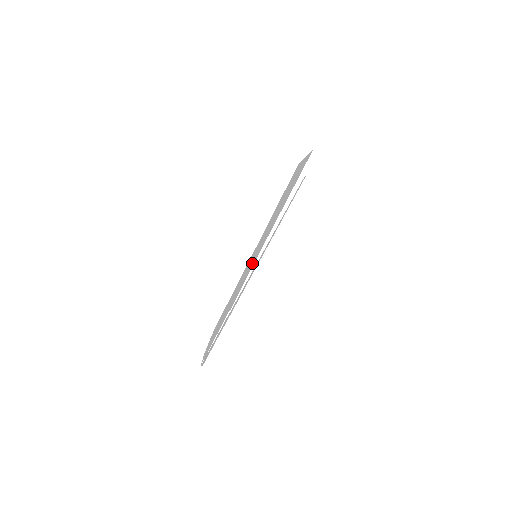
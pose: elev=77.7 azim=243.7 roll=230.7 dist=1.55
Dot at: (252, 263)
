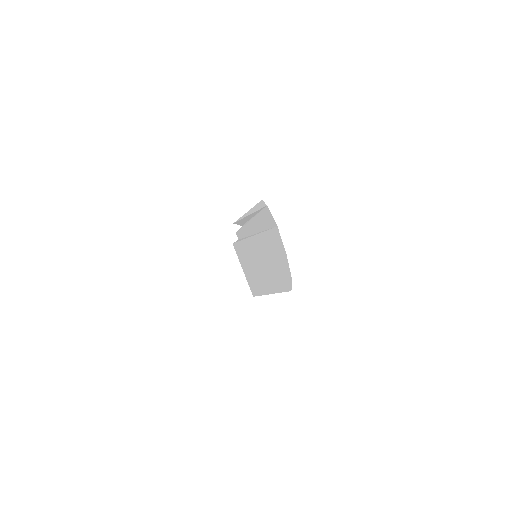
Dot at: (254, 249)
